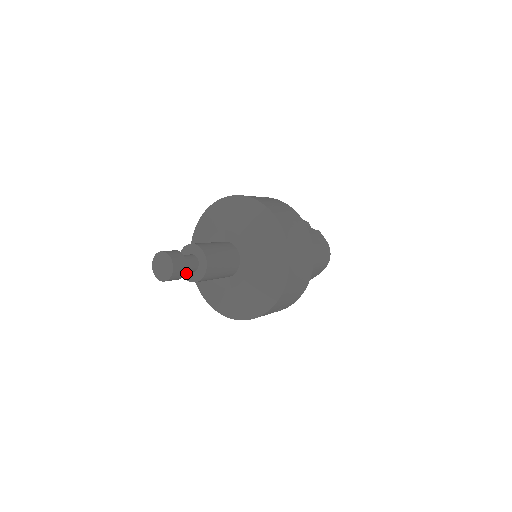
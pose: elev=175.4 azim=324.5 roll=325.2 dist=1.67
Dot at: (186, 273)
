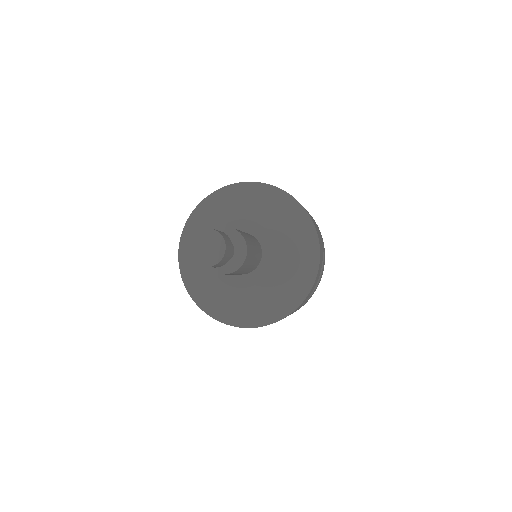
Dot at: occluded
